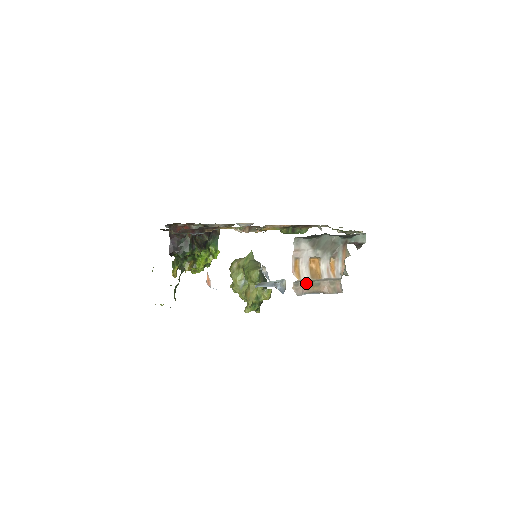
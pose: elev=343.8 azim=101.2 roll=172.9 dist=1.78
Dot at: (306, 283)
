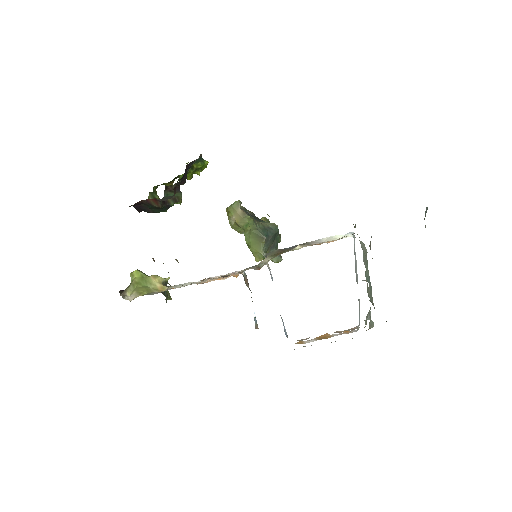
Dot at: occluded
